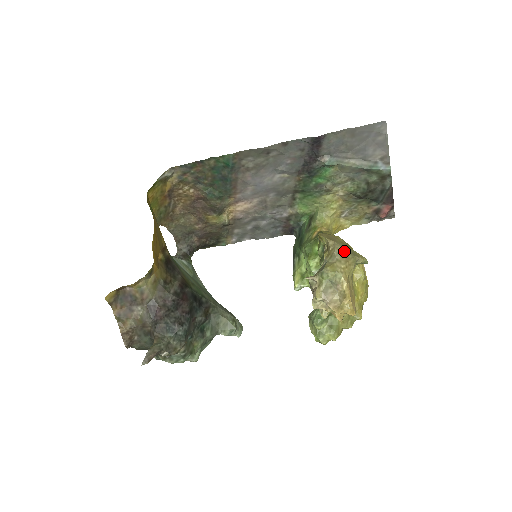
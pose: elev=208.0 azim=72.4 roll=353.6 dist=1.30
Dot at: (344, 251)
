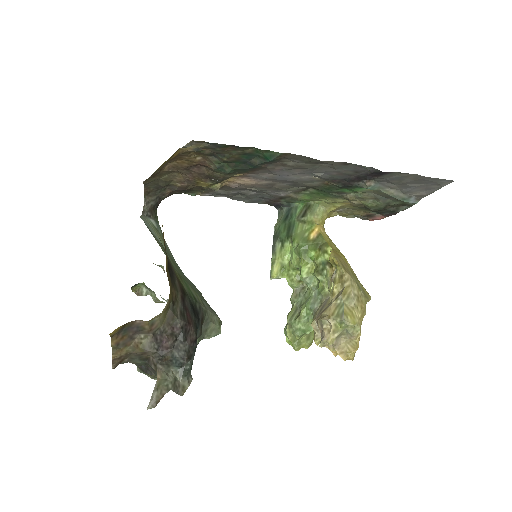
Dot at: (359, 291)
